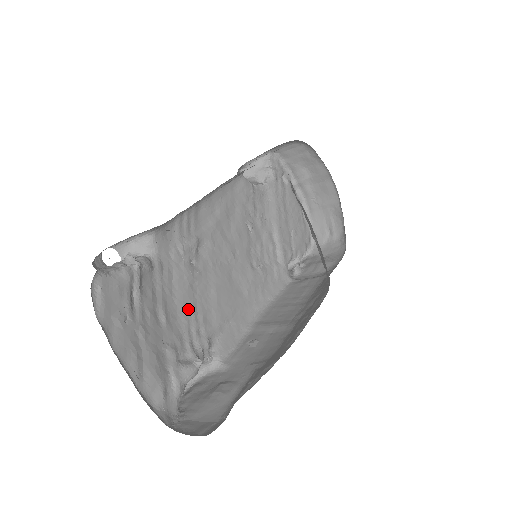
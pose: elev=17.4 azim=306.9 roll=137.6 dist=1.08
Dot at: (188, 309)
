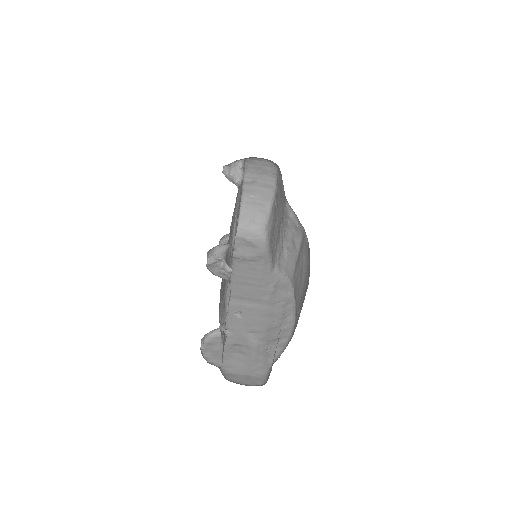
Dot at: (221, 293)
